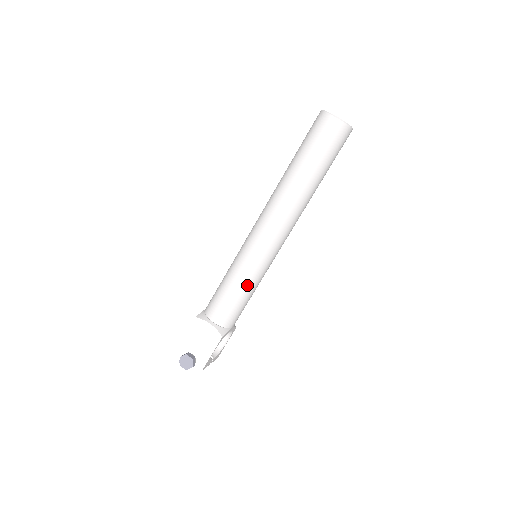
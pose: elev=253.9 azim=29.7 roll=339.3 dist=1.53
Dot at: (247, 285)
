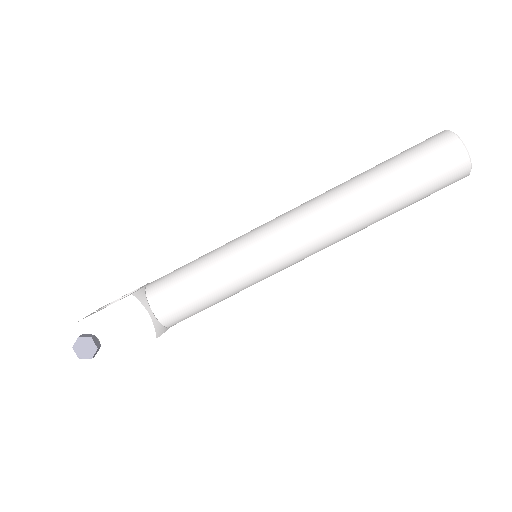
Dot at: (228, 289)
